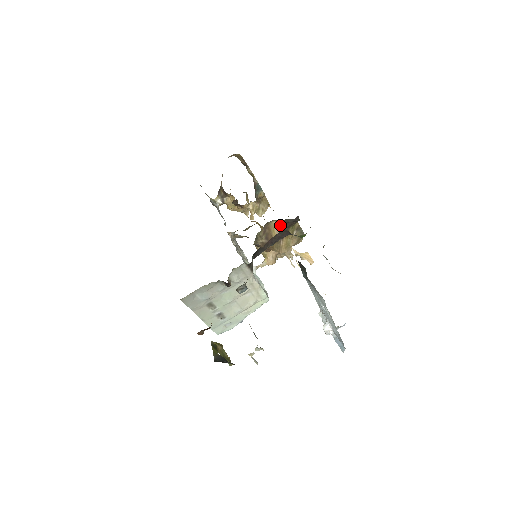
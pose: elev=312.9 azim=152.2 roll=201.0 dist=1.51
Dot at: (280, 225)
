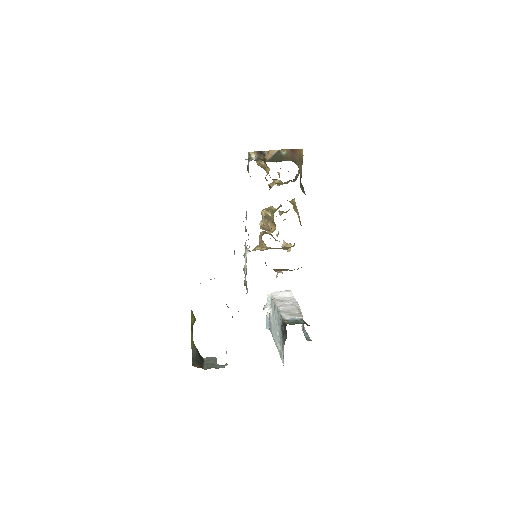
Dot at: (291, 270)
